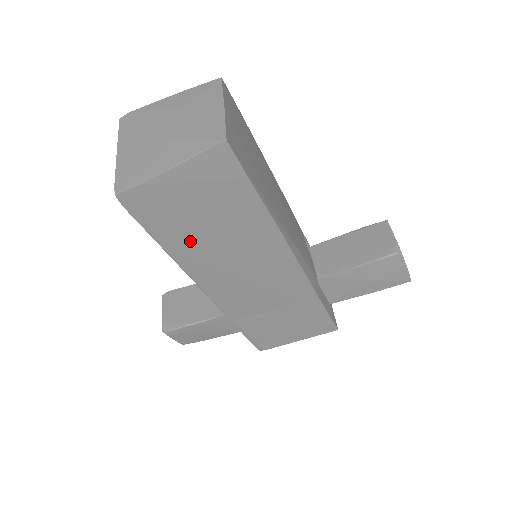
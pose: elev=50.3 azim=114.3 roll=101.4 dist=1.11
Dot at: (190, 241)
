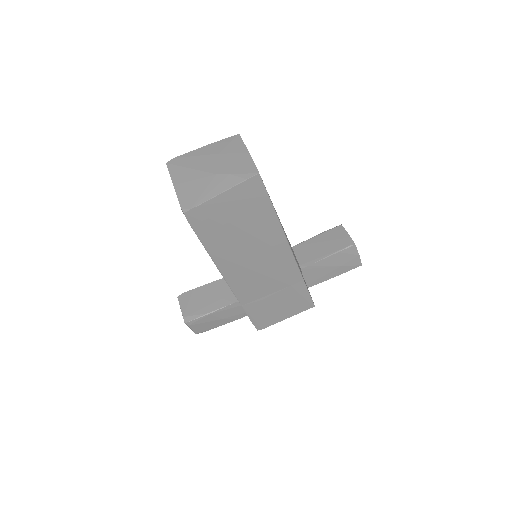
Dot at: (225, 243)
